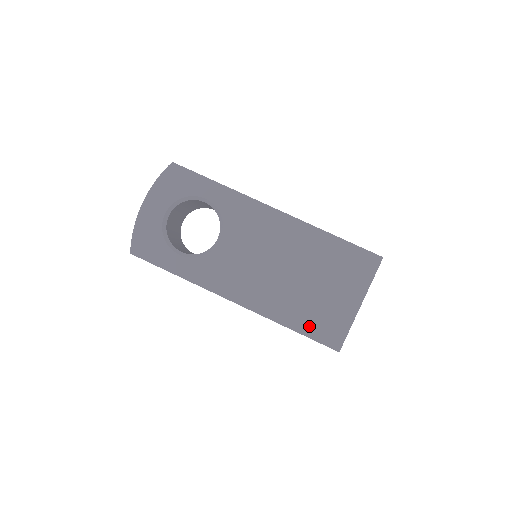
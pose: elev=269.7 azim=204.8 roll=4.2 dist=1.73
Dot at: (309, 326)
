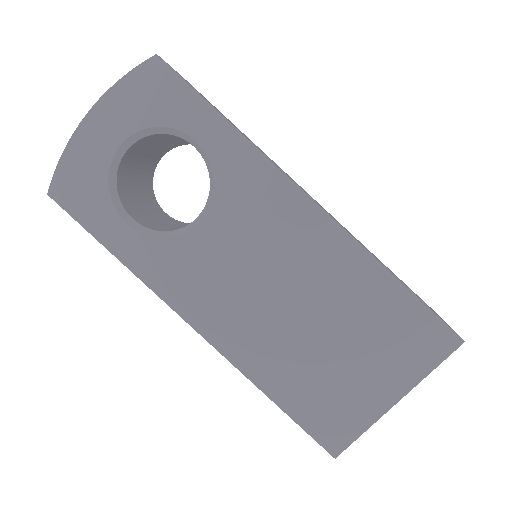
Dot at: (302, 405)
